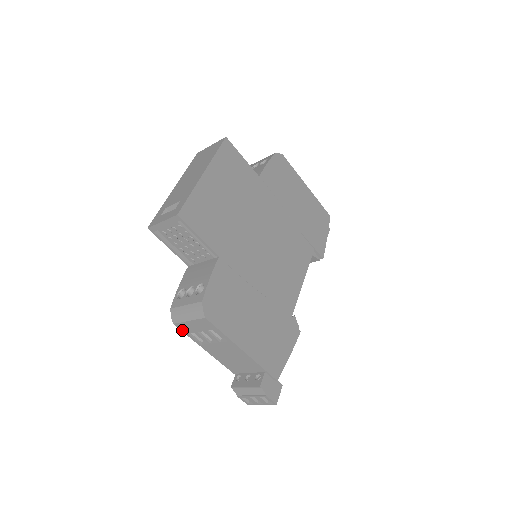
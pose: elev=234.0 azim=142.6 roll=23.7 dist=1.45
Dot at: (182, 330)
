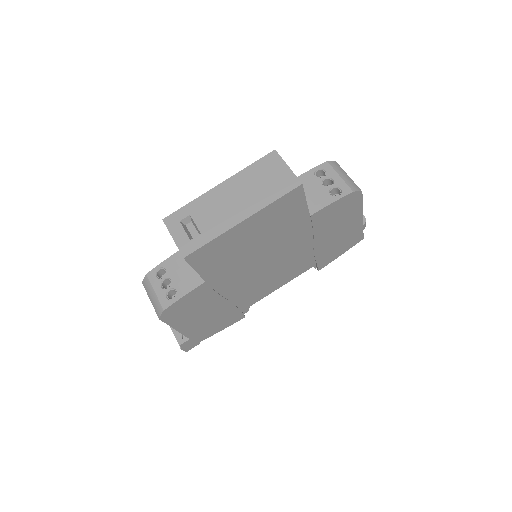
Dot at: occluded
